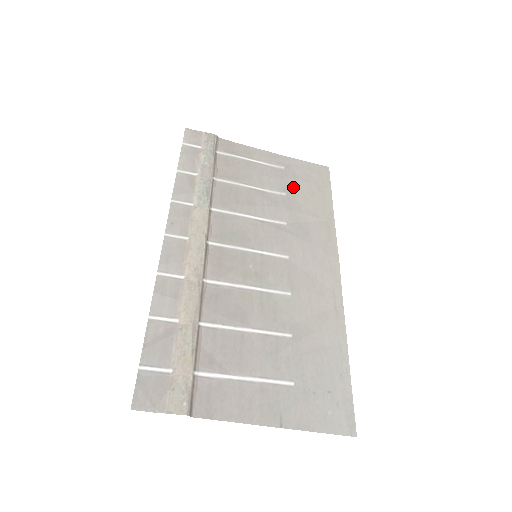
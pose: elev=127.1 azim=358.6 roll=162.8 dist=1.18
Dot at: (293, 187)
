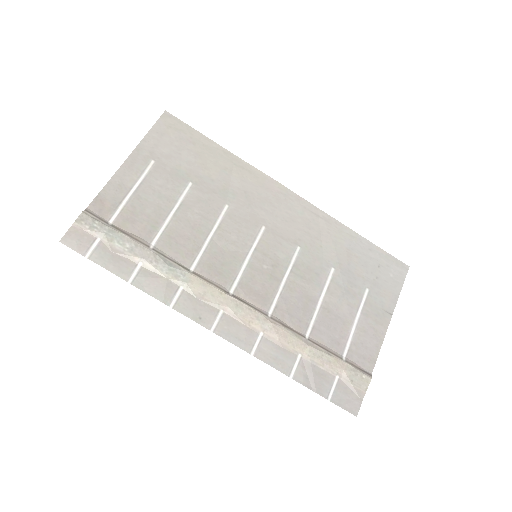
Dot at: (183, 169)
